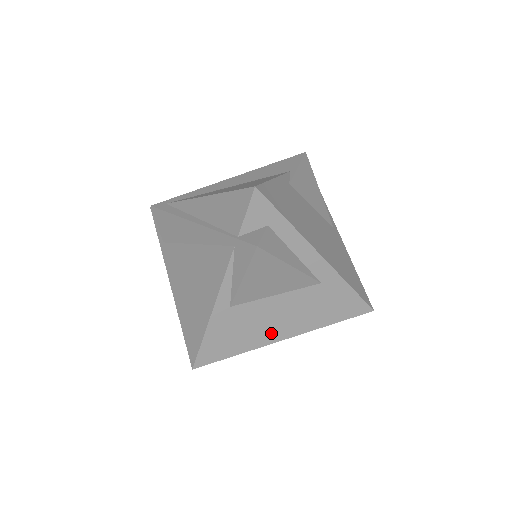
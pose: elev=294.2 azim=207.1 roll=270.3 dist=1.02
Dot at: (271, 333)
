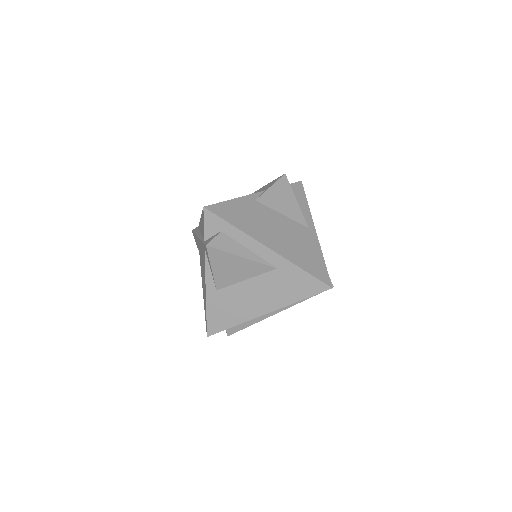
Dot at: (253, 309)
